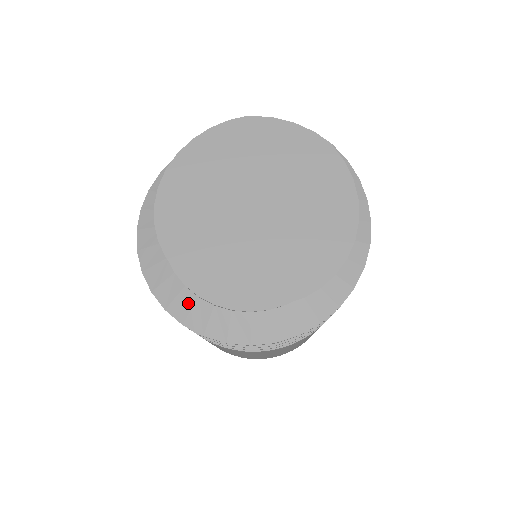
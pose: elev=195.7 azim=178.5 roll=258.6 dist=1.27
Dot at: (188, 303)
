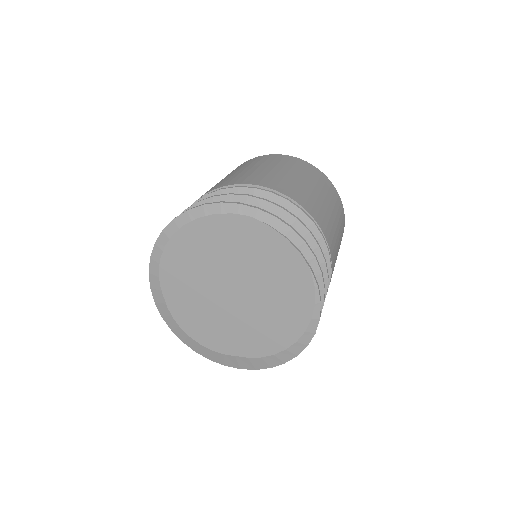
Dot at: (175, 324)
